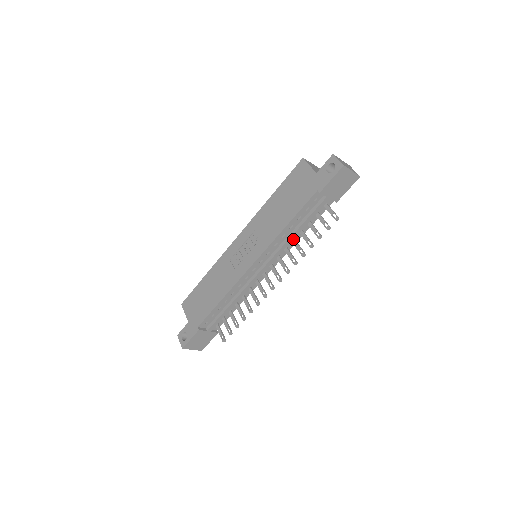
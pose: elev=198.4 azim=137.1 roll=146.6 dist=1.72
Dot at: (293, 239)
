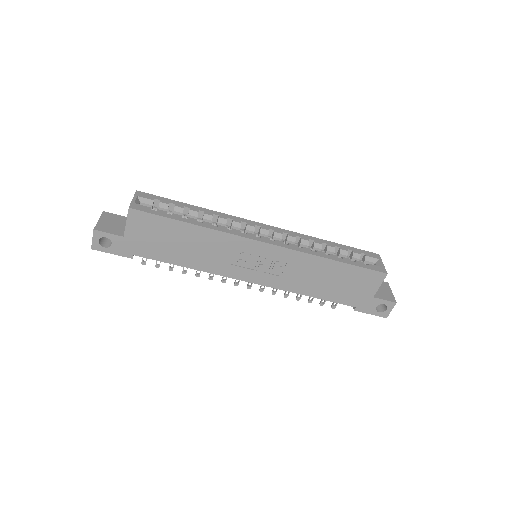
Dot at: occluded
